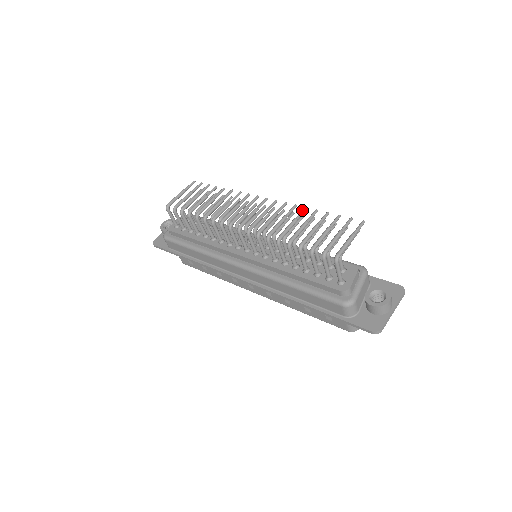
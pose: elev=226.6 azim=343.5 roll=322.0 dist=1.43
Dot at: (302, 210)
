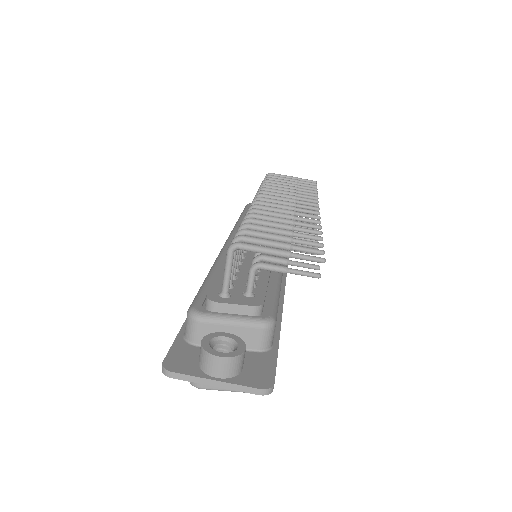
Dot at: occluded
